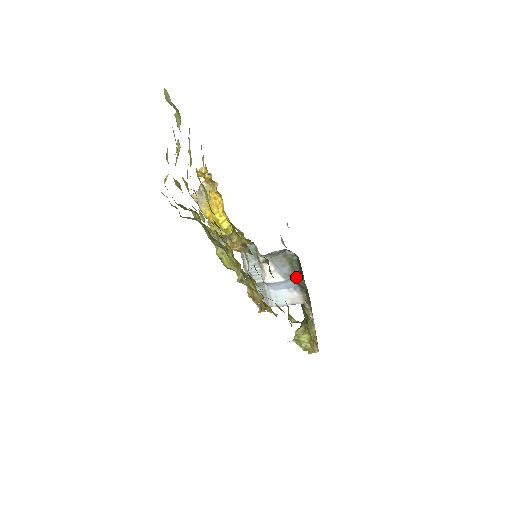
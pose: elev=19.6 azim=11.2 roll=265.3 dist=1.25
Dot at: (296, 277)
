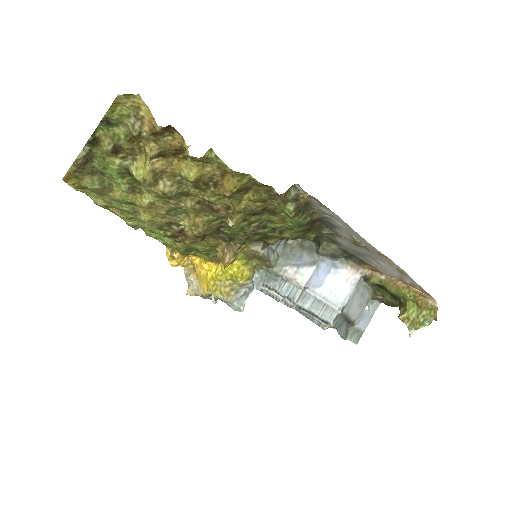
Dot at: (318, 250)
